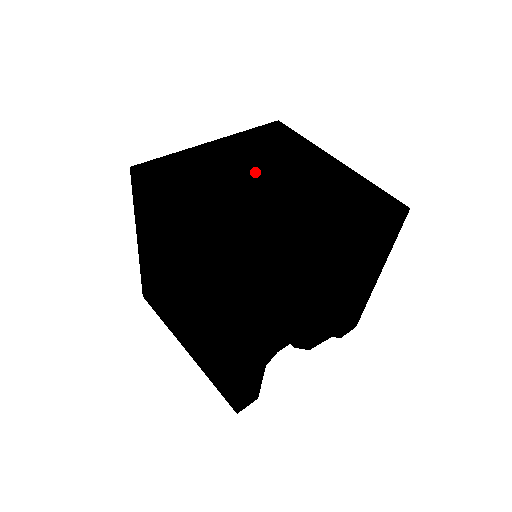
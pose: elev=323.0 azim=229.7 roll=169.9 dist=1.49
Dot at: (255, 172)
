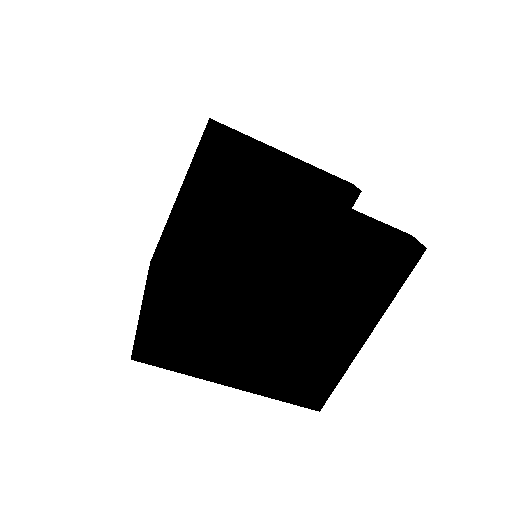
Dot at: occluded
